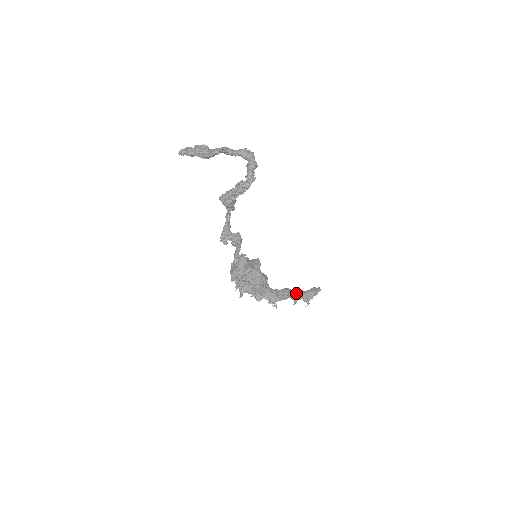
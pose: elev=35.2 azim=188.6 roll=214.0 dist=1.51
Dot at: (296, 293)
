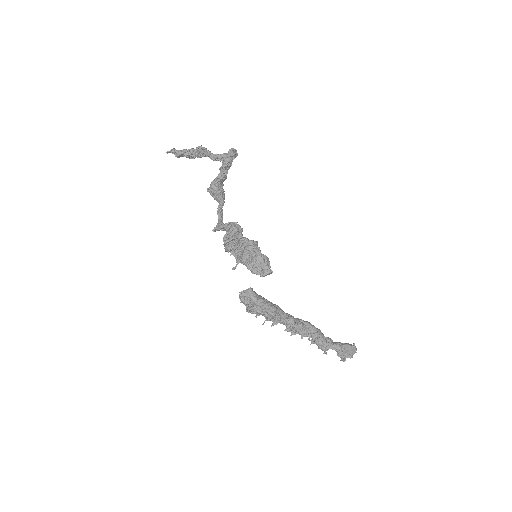
Dot at: (322, 335)
